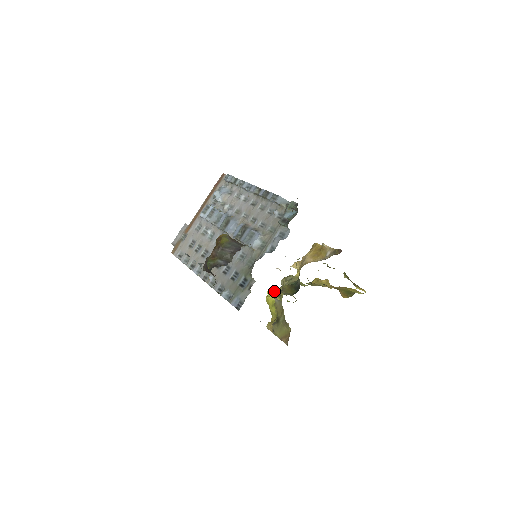
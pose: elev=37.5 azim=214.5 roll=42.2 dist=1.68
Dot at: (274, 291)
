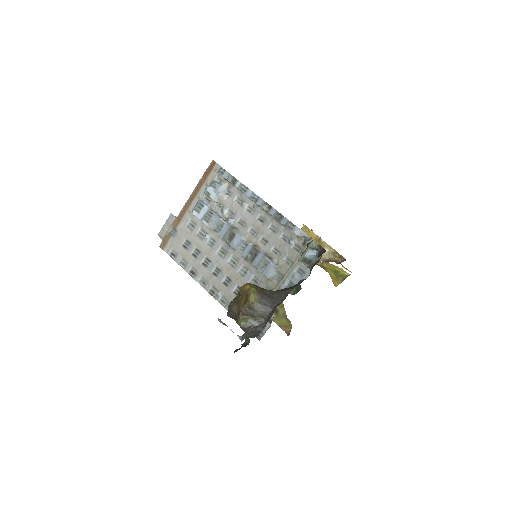
Dot at: occluded
